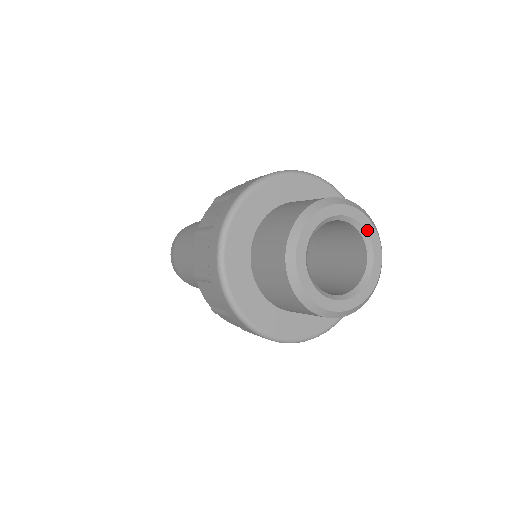
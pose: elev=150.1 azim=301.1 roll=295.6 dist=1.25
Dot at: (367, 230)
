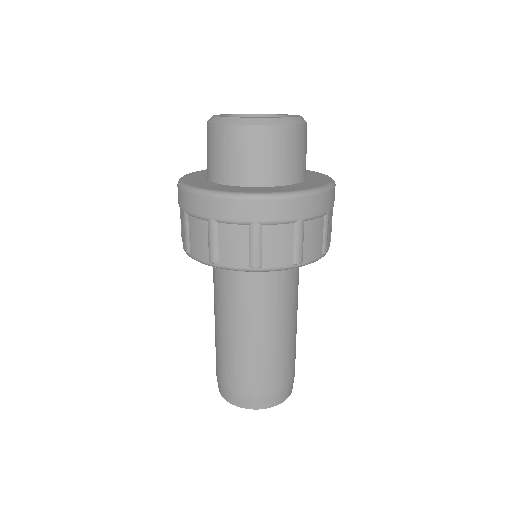
Dot at: (288, 115)
